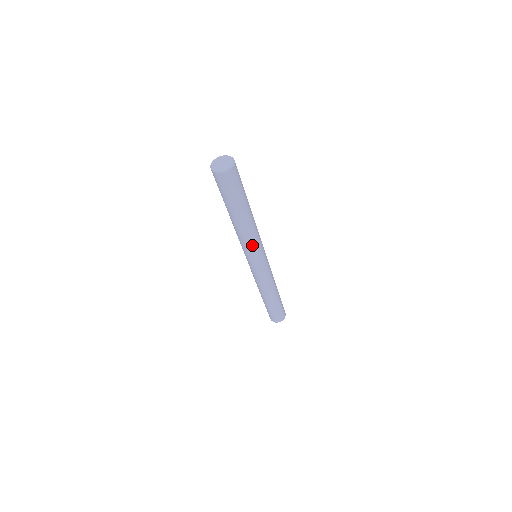
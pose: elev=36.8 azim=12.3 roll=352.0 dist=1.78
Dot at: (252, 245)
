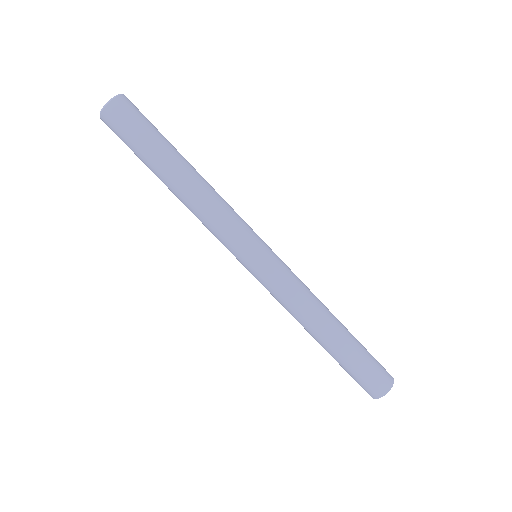
Dot at: (233, 213)
